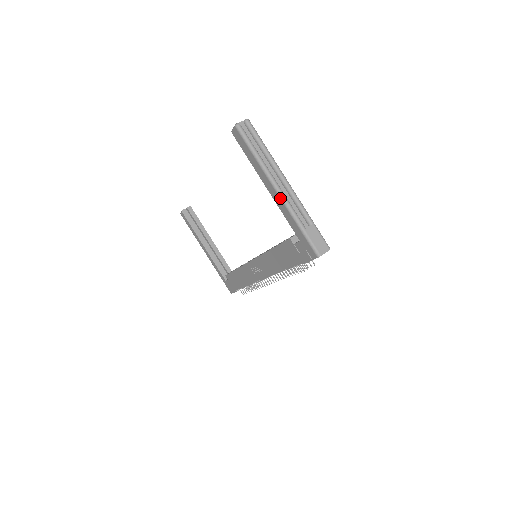
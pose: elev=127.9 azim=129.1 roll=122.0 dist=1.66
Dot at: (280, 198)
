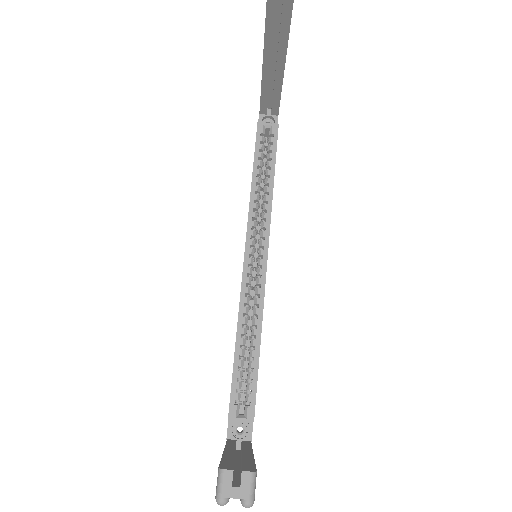
Dot at: occluded
